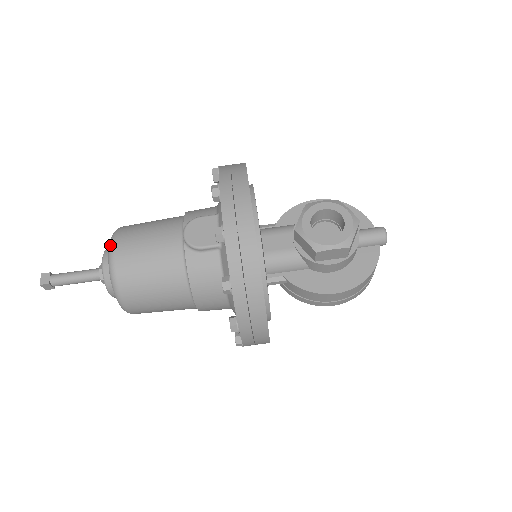
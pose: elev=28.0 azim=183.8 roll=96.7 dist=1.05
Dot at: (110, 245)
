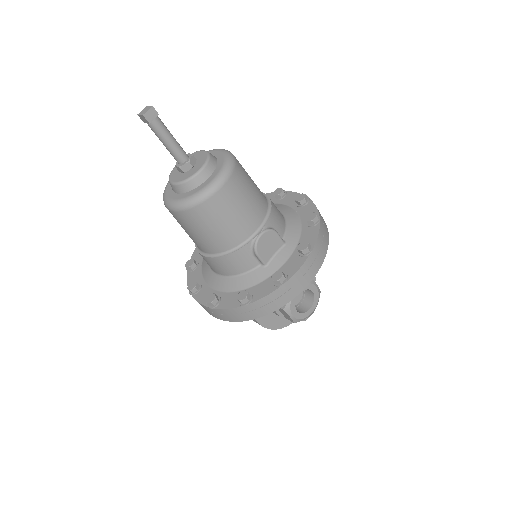
Dot at: (222, 178)
